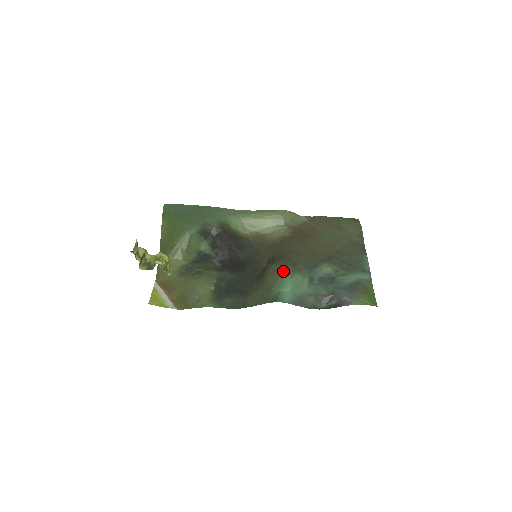
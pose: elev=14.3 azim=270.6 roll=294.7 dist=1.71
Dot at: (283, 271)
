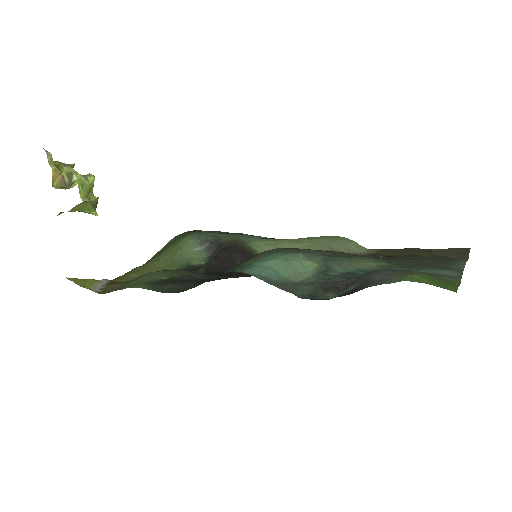
Dot at: (276, 249)
